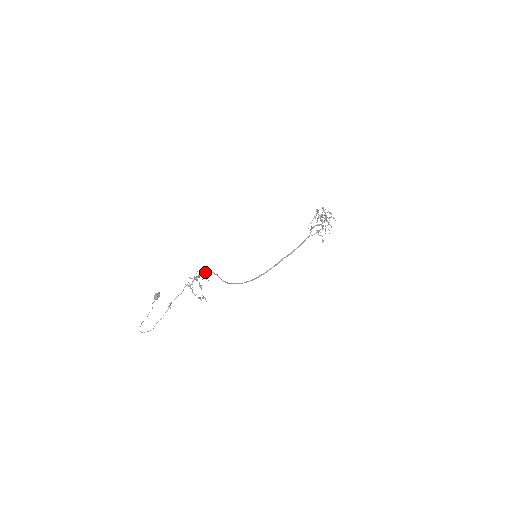
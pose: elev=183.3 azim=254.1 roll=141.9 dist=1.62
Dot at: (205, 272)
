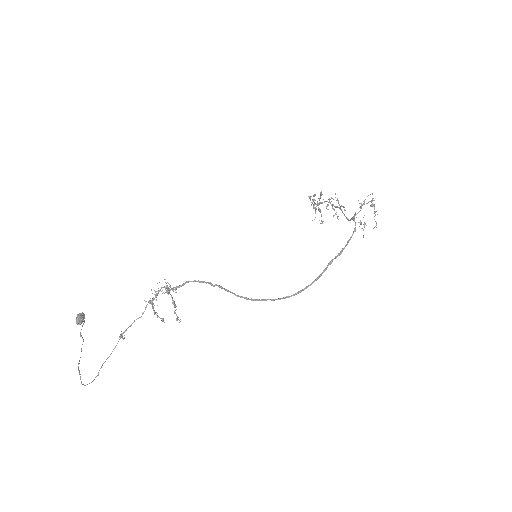
Dot at: (188, 281)
